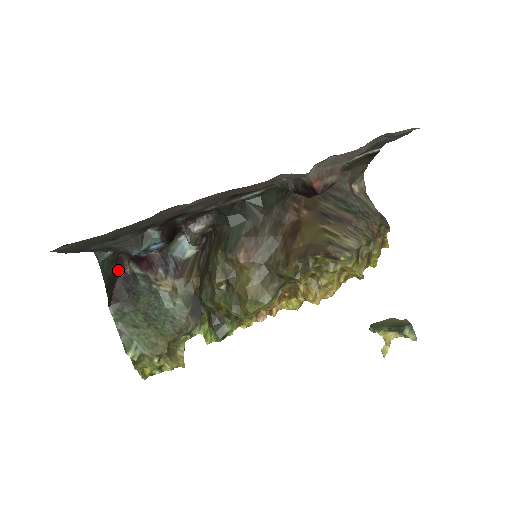
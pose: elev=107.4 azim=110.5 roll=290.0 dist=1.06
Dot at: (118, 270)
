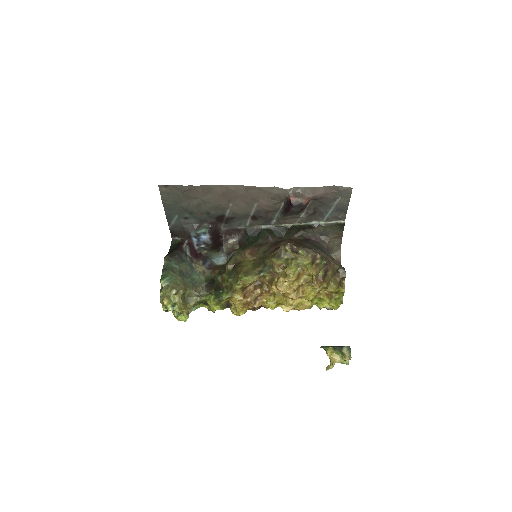
Dot at: (179, 247)
